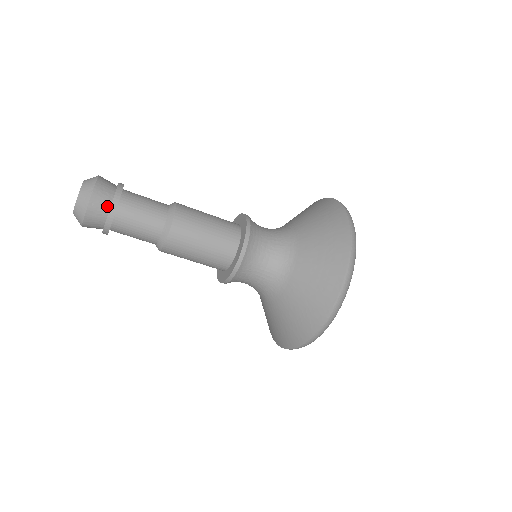
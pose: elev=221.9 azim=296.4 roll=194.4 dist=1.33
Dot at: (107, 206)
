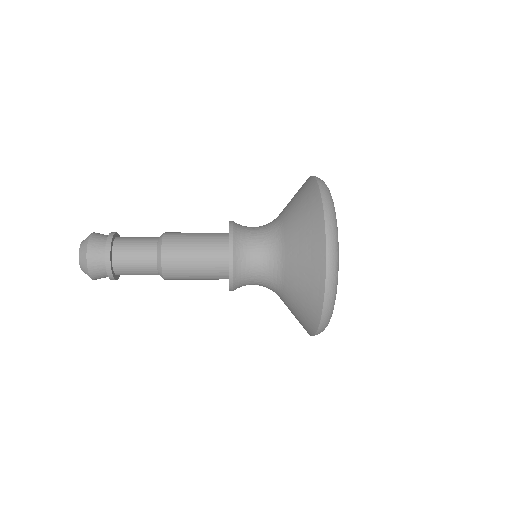
Dot at: occluded
